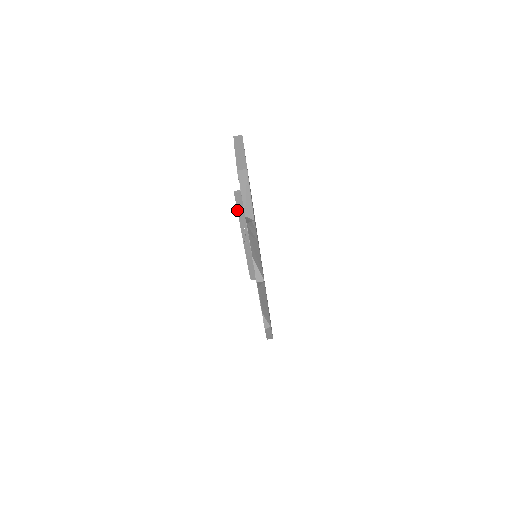
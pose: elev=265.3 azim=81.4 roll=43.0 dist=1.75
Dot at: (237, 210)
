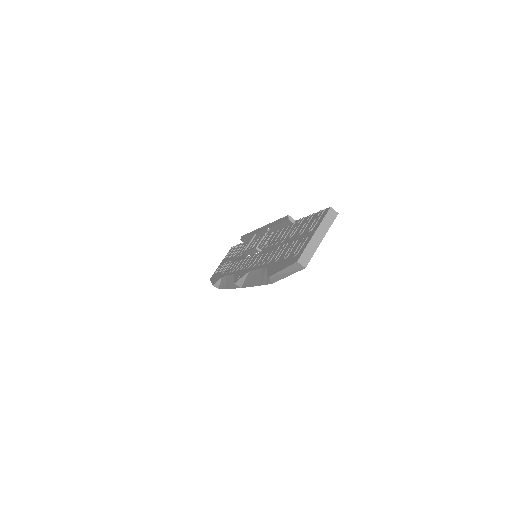
Dot at: (277, 220)
